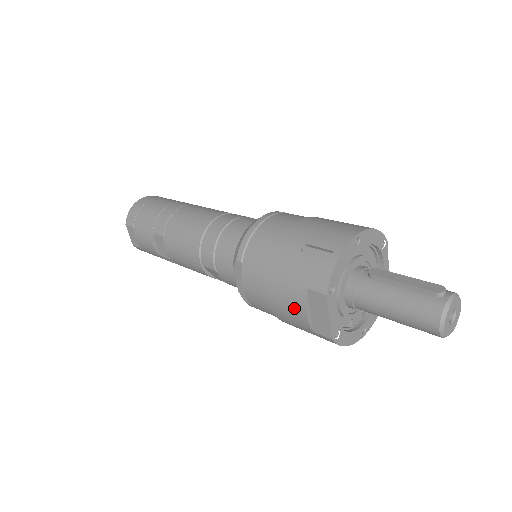
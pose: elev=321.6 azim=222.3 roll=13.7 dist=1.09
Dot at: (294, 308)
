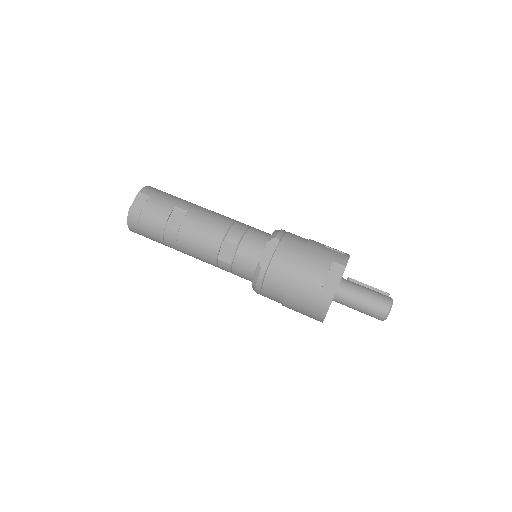
Dot at: (318, 271)
